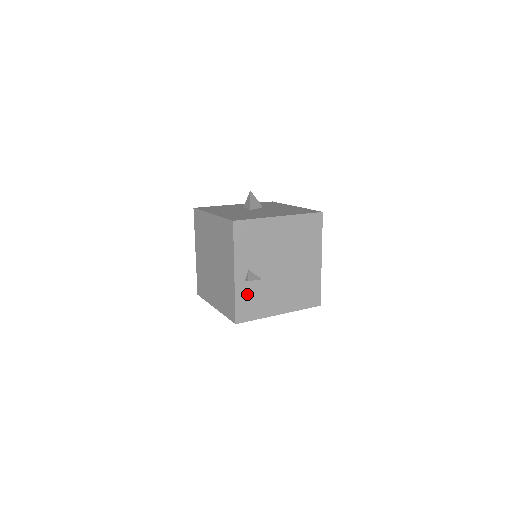
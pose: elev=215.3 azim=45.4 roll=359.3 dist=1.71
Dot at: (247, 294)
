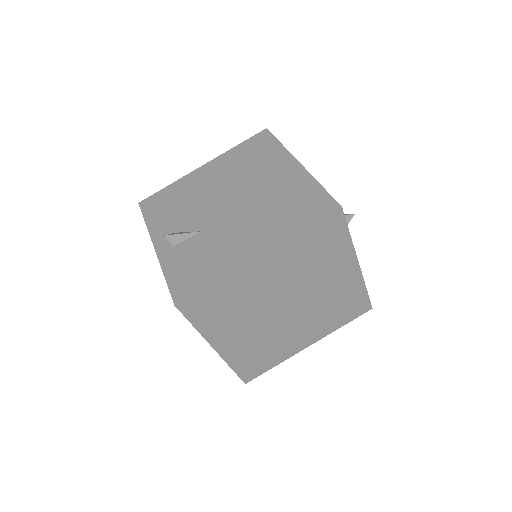
Dot at: (183, 259)
